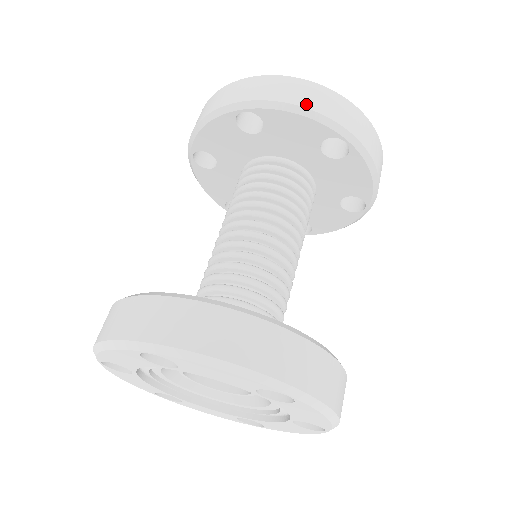
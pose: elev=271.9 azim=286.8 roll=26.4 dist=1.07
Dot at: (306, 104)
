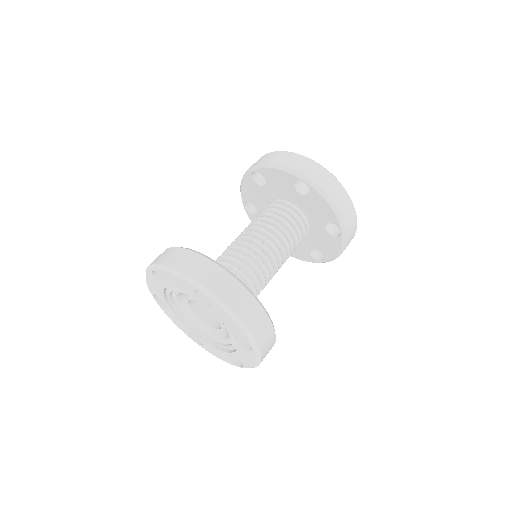
Dot at: (337, 203)
